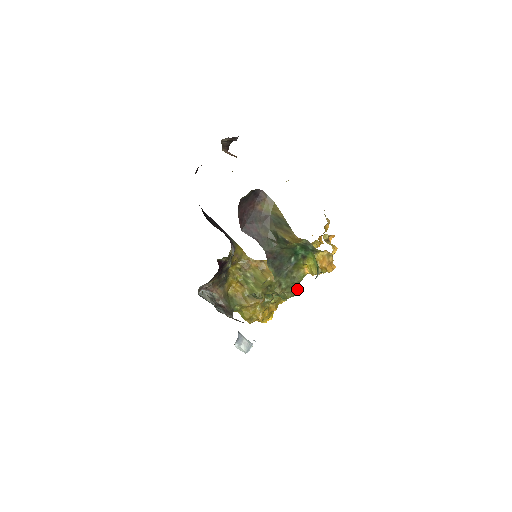
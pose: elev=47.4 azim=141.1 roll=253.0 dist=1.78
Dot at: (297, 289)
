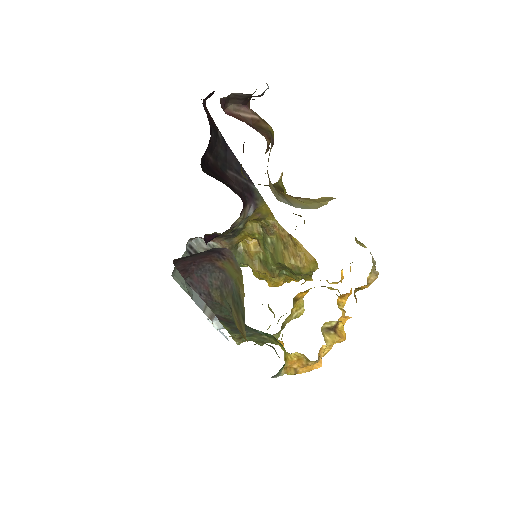
Dot at: occluded
